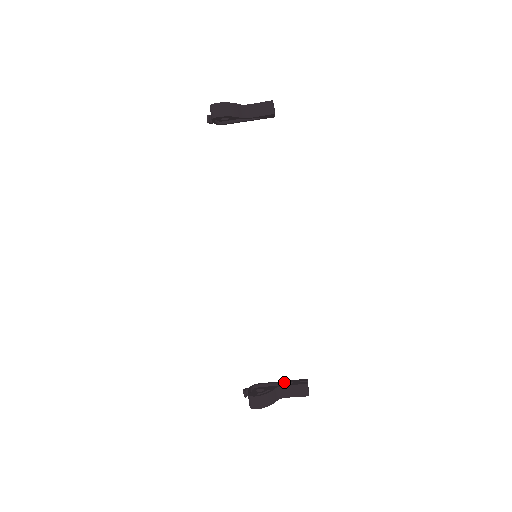
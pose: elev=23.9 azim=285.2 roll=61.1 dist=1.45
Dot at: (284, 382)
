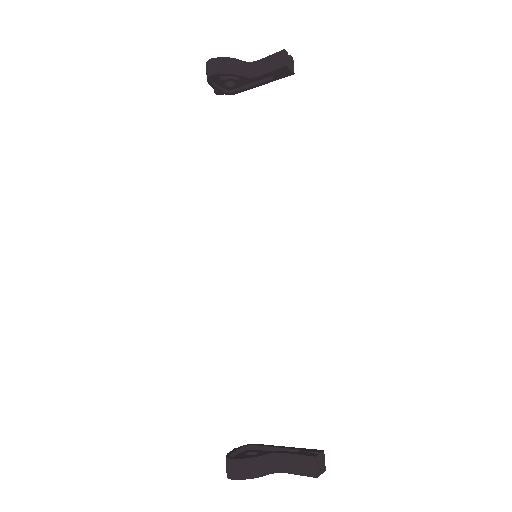
Dot at: (289, 448)
